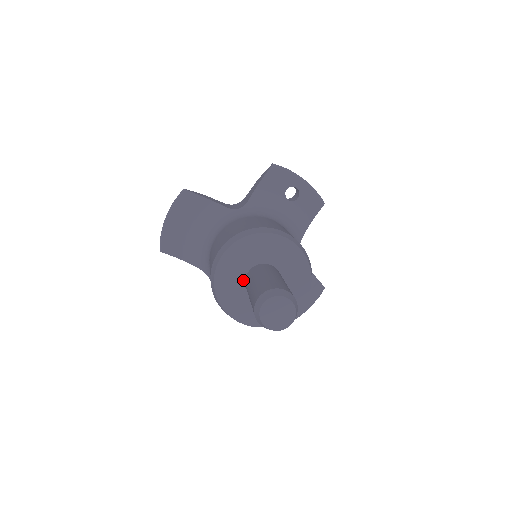
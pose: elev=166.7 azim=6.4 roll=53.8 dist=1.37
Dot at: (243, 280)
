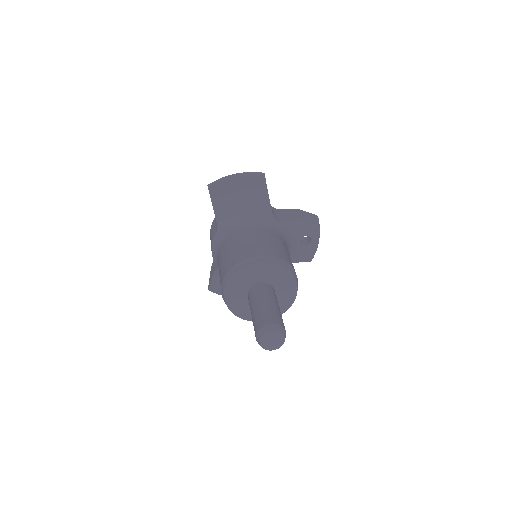
Dot at: (254, 283)
